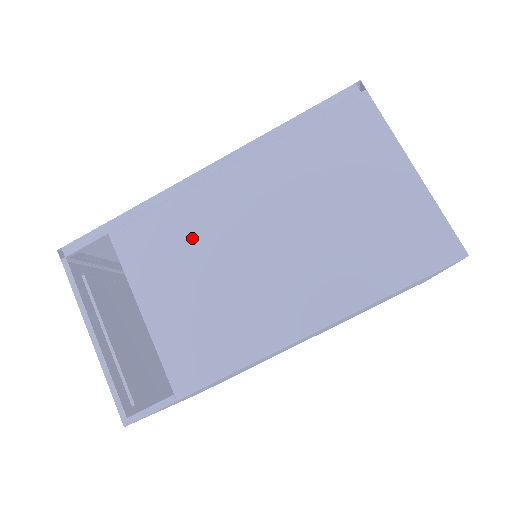
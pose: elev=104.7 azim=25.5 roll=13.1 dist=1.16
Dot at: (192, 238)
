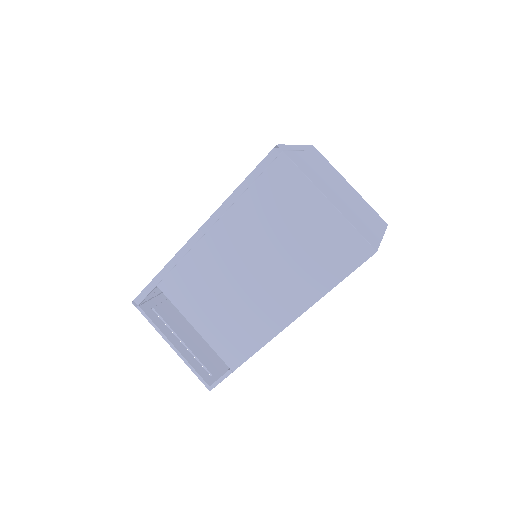
Dot at: (207, 278)
